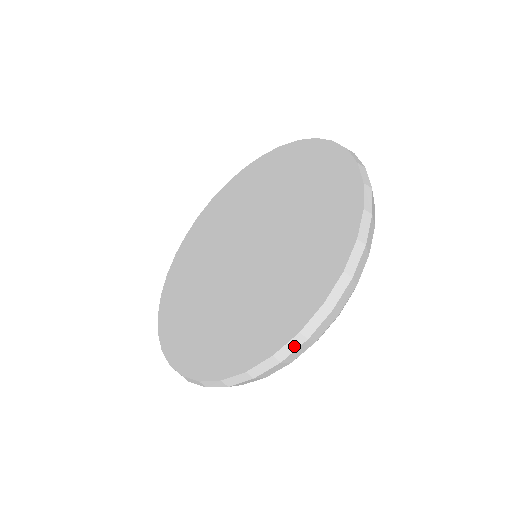
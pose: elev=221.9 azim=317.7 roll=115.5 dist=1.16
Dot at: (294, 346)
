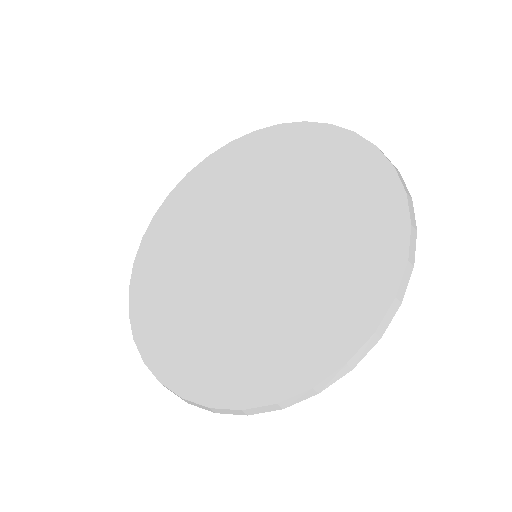
Dot at: (407, 279)
